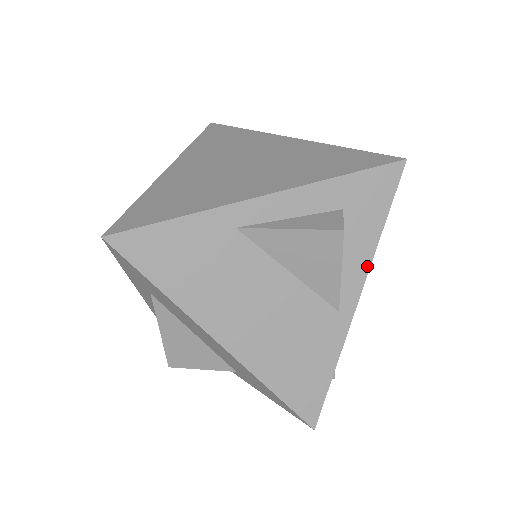
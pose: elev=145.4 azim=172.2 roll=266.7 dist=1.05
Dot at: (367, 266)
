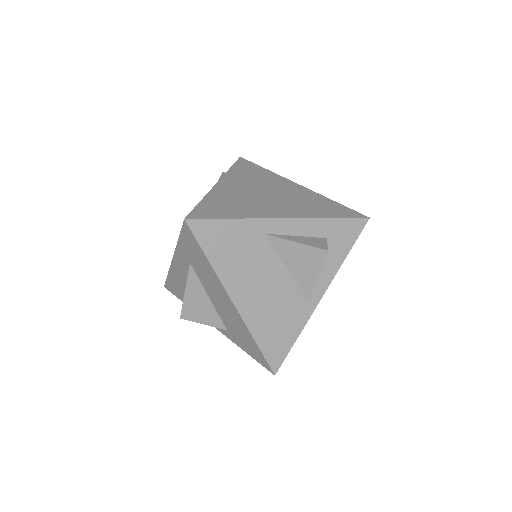
Dot at: (332, 277)
